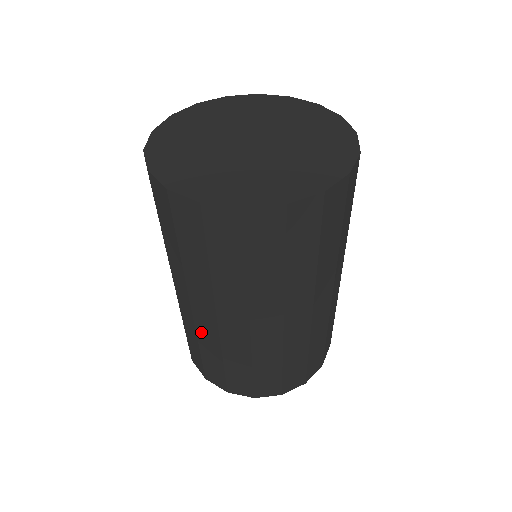
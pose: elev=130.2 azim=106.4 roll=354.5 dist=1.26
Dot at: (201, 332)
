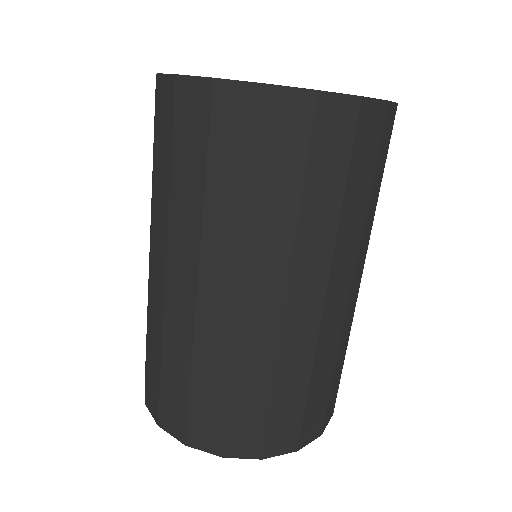
Dot at: (170, 324)
